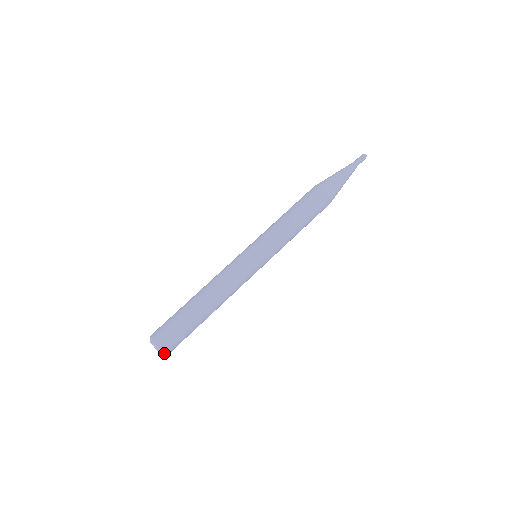
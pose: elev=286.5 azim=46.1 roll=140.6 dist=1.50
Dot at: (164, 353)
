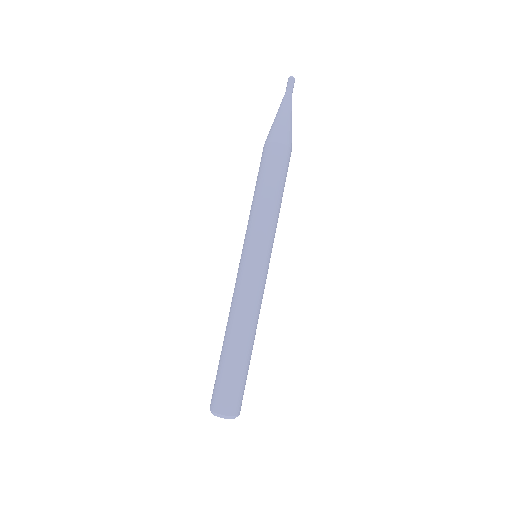
Dot at: (227, 416)
